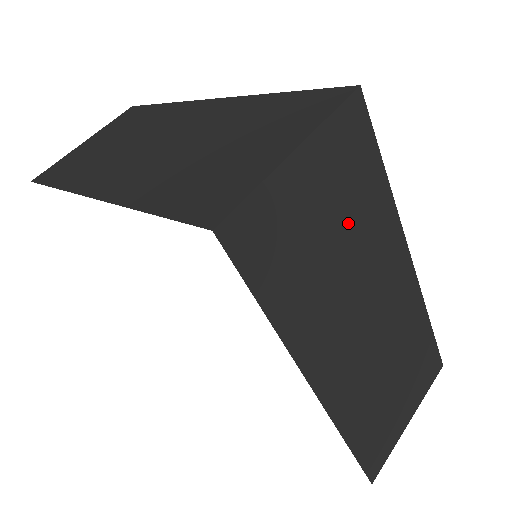
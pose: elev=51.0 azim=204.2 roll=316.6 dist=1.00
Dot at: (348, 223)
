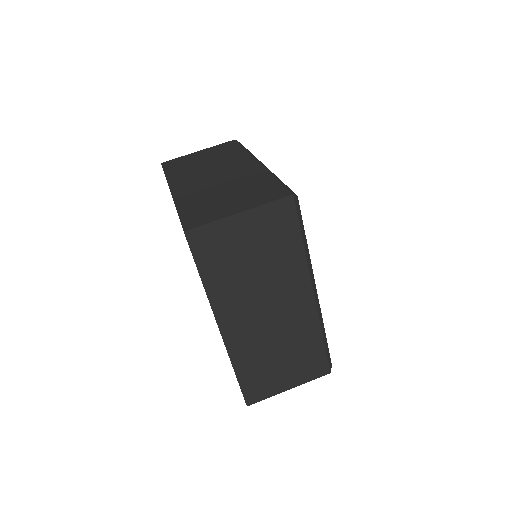
Dot at: (266, 257)
